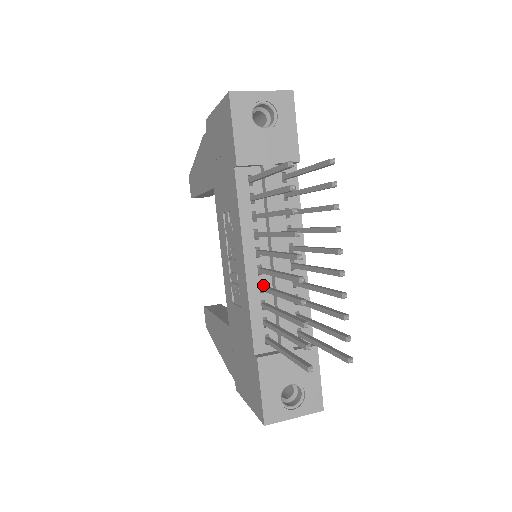
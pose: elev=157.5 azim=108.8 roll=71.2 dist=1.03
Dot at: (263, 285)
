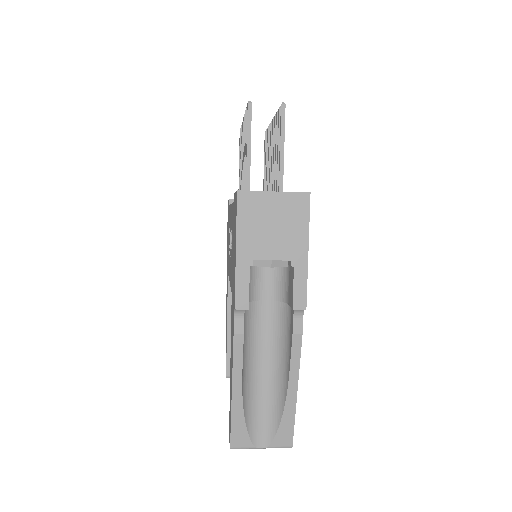
Dot at: occluded
